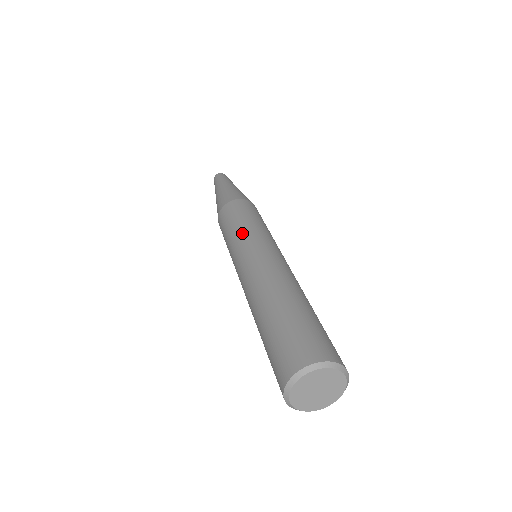
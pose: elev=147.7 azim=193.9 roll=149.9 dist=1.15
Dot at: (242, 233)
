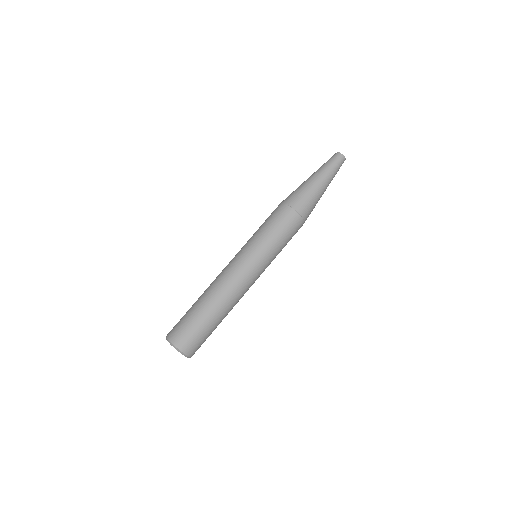
Dot at: (268, 253)
